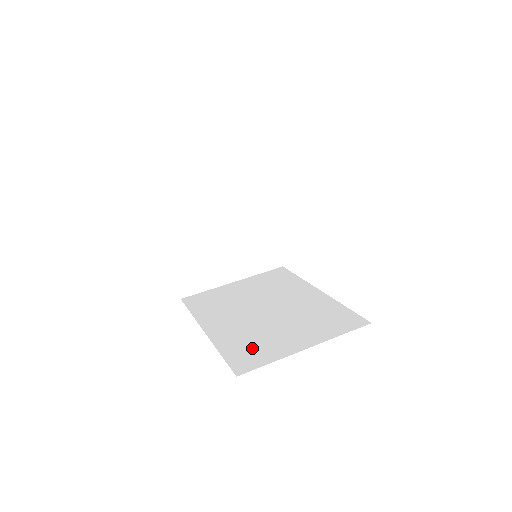
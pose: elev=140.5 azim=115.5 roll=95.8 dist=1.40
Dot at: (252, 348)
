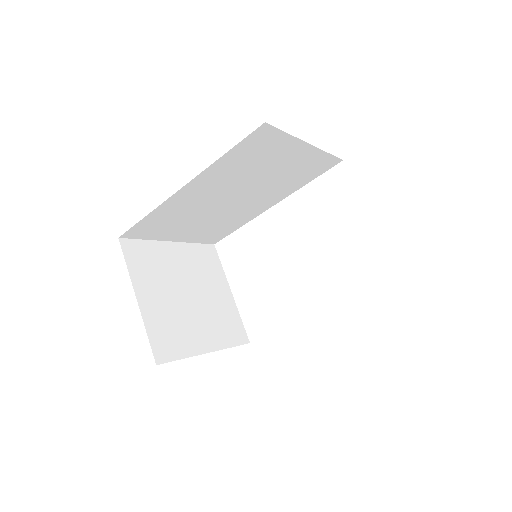
Dot at: occluded
